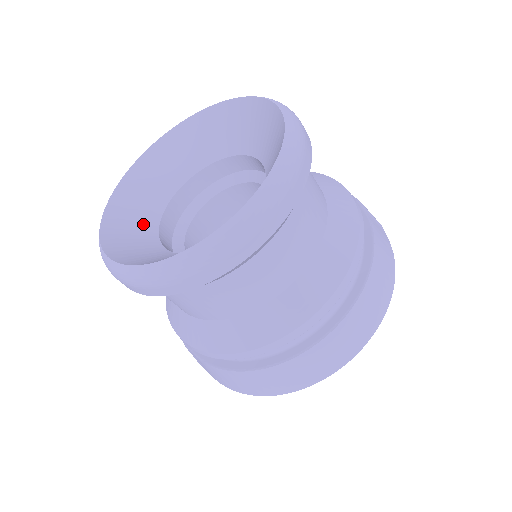
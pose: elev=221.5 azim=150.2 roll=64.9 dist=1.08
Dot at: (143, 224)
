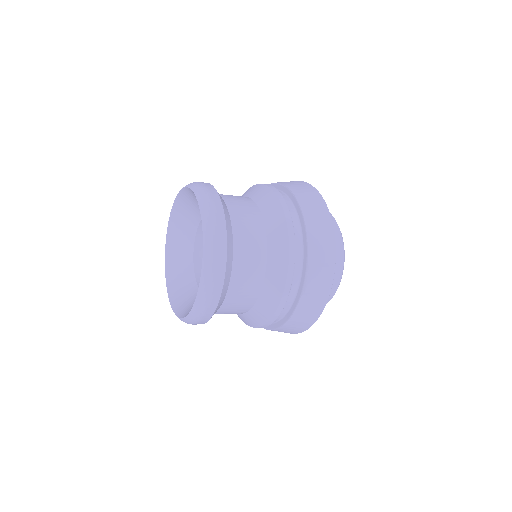
Dot at: (189, 227)
